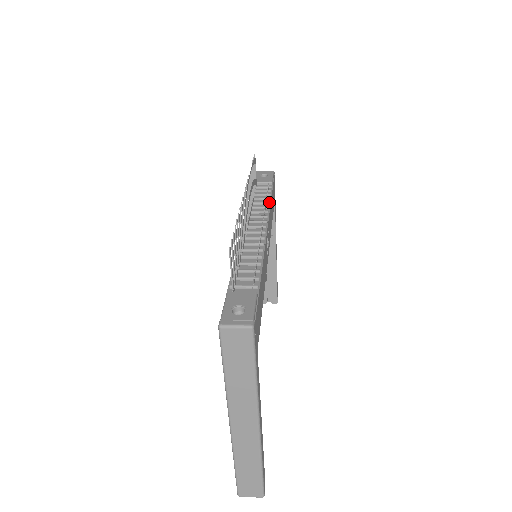
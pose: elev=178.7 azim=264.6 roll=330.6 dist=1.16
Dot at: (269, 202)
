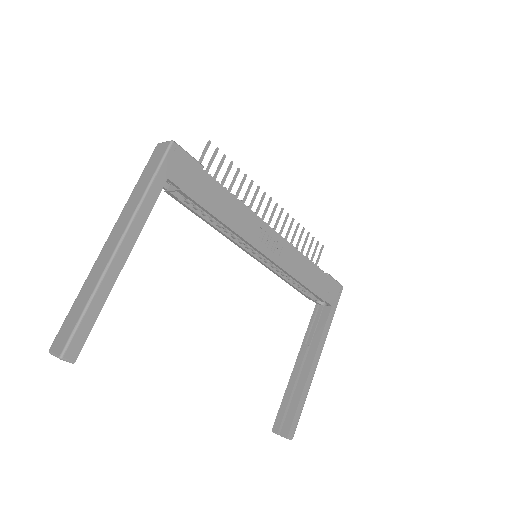
Dot at: occluded
